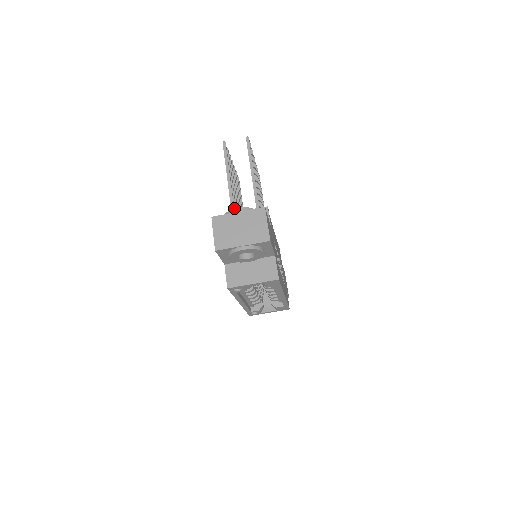
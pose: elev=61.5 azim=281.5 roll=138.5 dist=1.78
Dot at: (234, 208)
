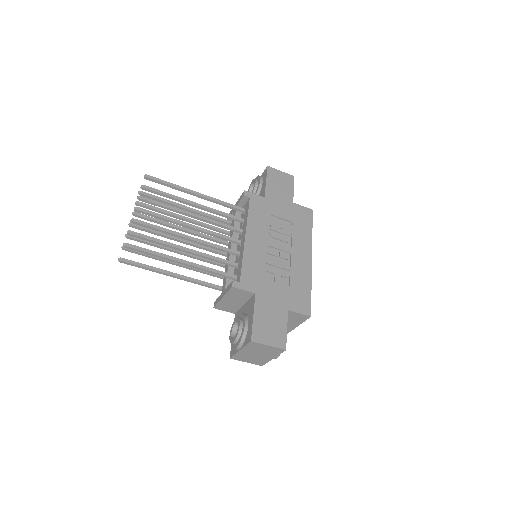
Dot at: occluded
